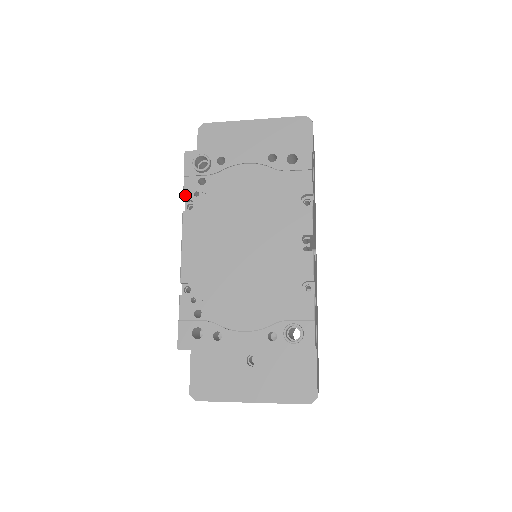
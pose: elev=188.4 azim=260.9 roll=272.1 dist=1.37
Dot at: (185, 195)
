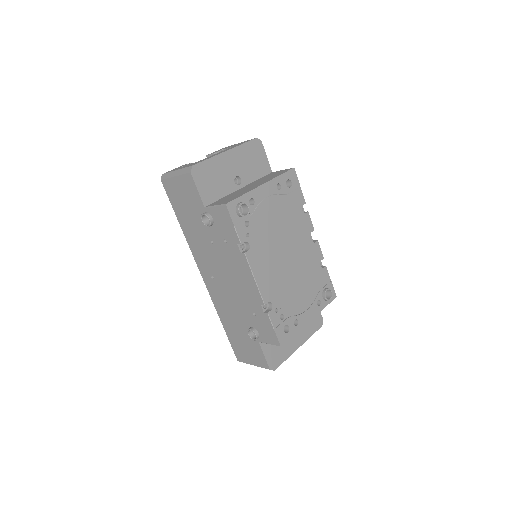
Dot at: (241, 240)
